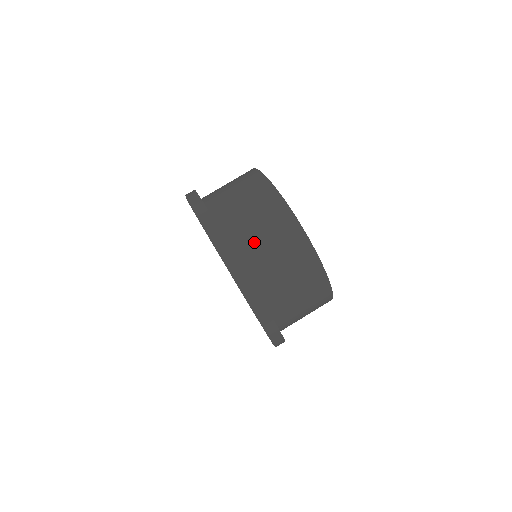
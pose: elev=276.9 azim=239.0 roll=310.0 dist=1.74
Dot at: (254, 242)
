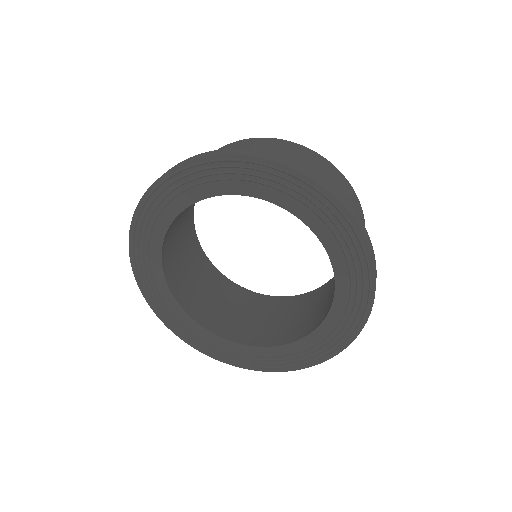
Dot at: occluded
